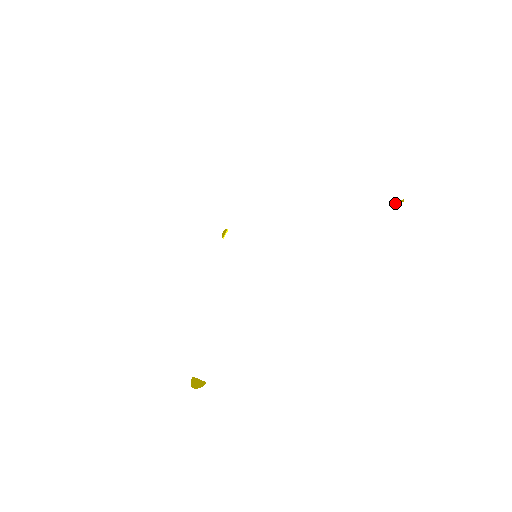
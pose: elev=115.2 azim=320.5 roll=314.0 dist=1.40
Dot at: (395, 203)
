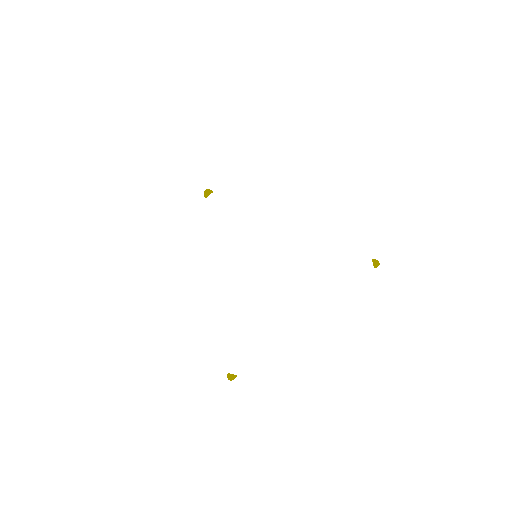
Dot at: (374, 264)
